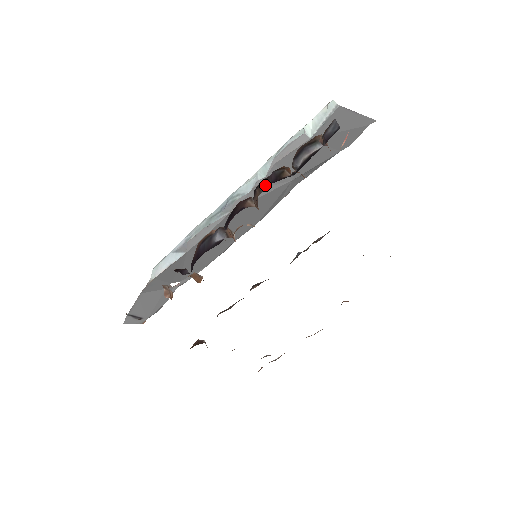
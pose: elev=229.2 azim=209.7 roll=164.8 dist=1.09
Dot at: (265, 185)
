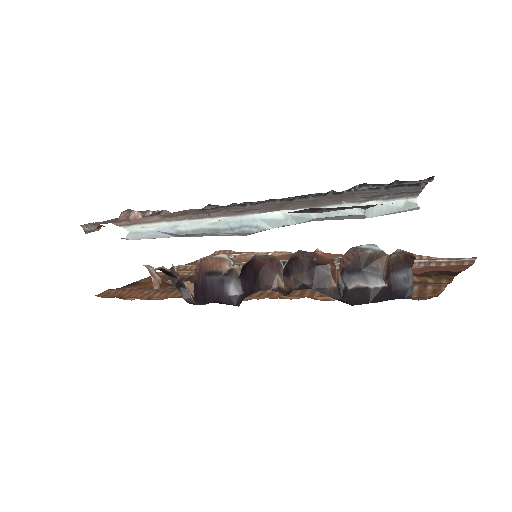
Dot at: (304, 282)
